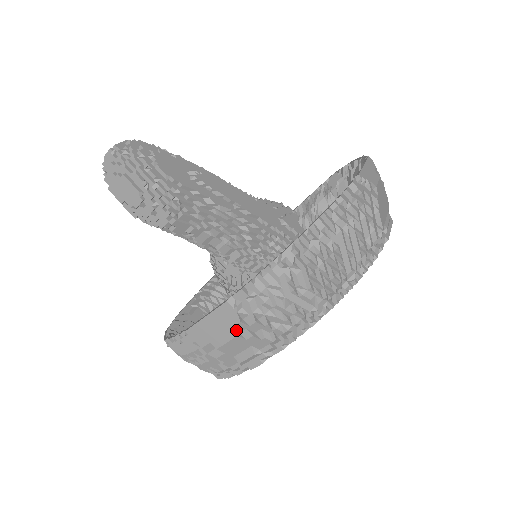
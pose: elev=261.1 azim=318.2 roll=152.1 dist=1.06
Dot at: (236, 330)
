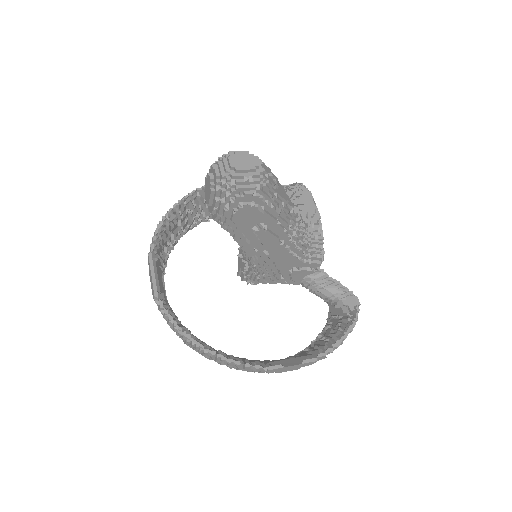
Dot at: occluded
